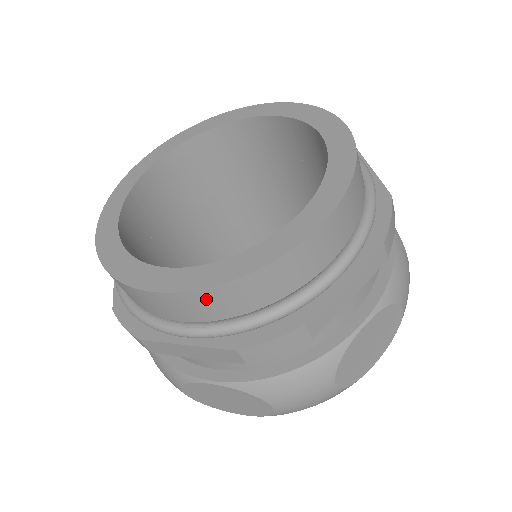
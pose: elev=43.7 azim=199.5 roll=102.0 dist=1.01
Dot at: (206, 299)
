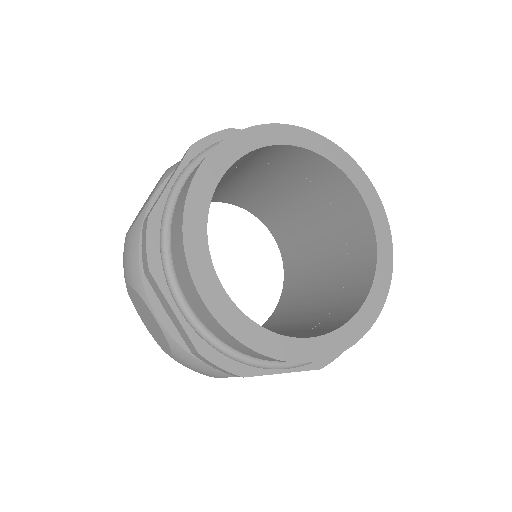
Dot at: (220, 329)
